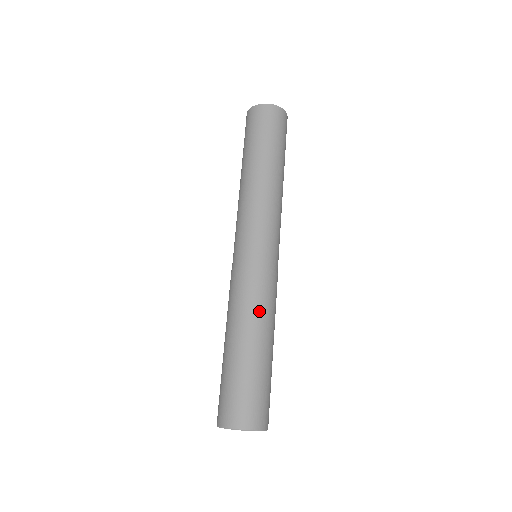
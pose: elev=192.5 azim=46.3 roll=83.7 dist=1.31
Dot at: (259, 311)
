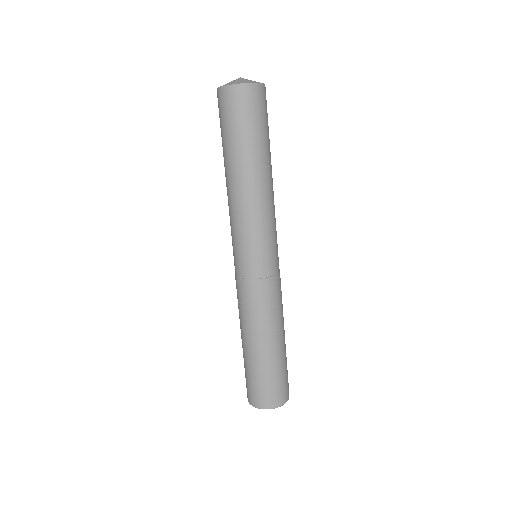
Dot at: (272, 317)
